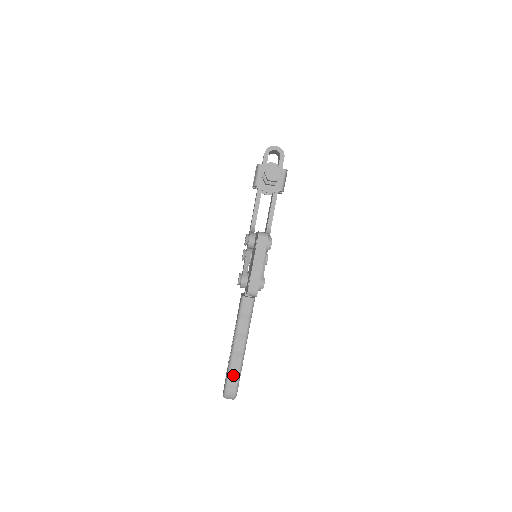
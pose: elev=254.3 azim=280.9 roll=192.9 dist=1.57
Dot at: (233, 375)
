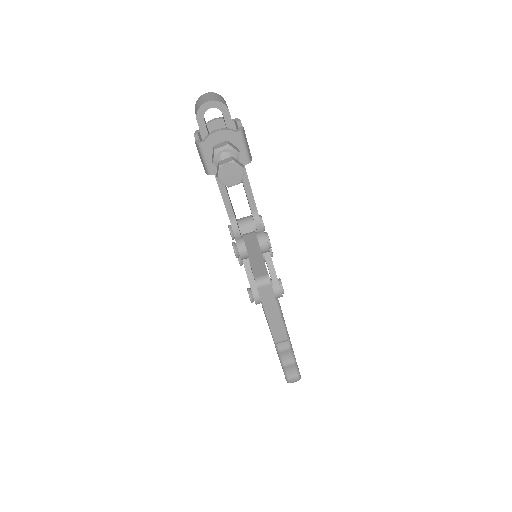
Dot at: (289, 368)
